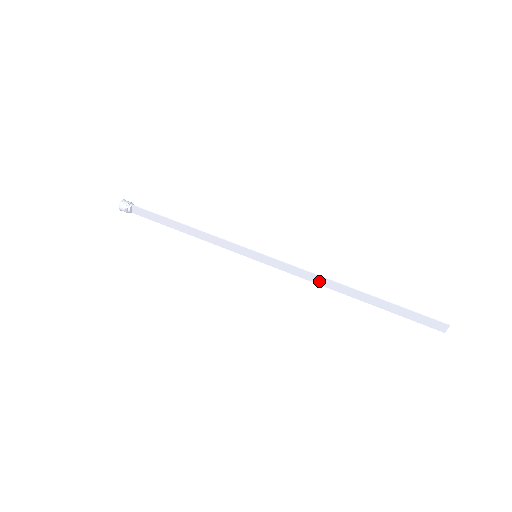
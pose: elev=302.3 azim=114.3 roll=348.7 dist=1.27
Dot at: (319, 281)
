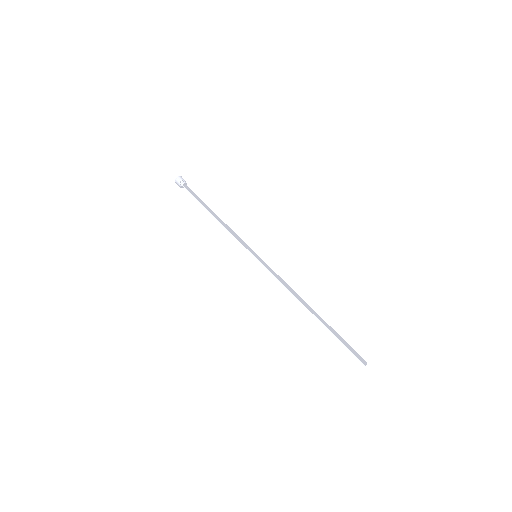
Dot at: (293, 292)
